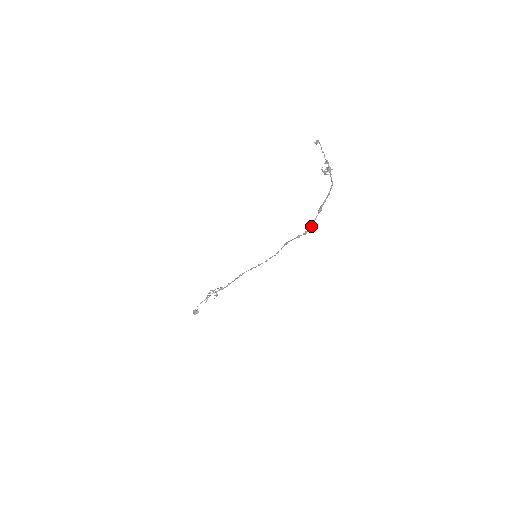
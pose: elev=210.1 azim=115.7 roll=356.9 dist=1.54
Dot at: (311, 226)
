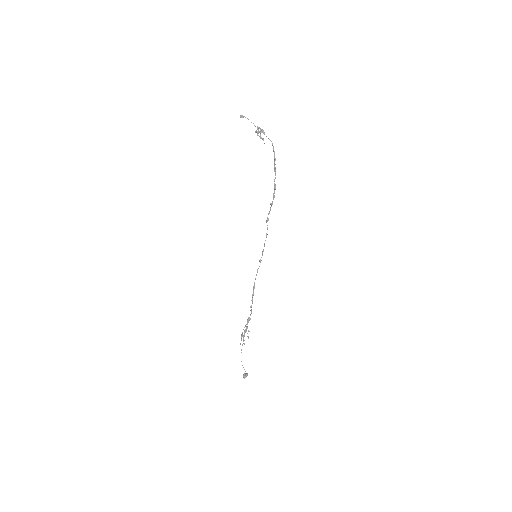
Dot at: (274, 186)
